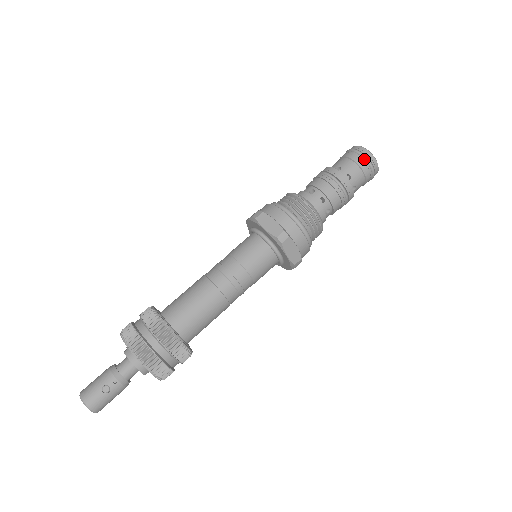
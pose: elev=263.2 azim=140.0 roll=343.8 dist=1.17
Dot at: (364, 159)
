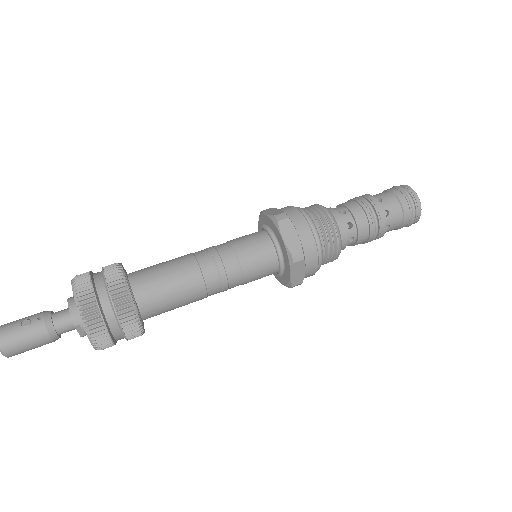
Dot at: (401, 189)
